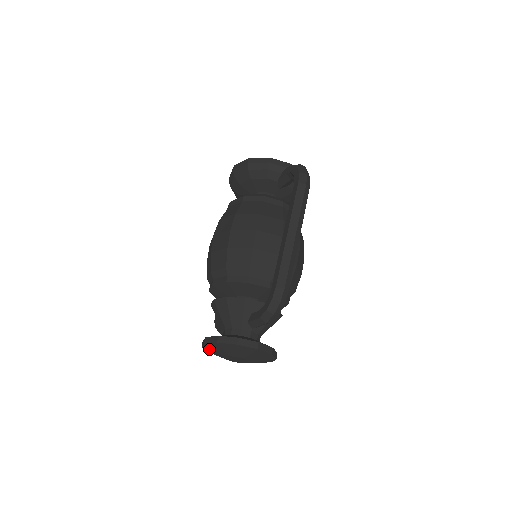
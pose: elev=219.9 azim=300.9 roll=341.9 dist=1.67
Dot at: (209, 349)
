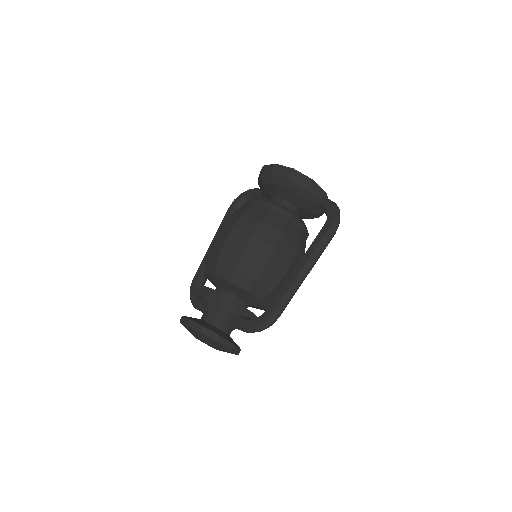
Dot at: (187, 327)
